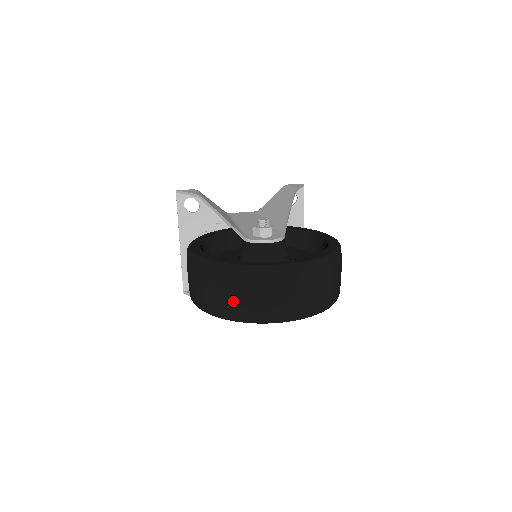
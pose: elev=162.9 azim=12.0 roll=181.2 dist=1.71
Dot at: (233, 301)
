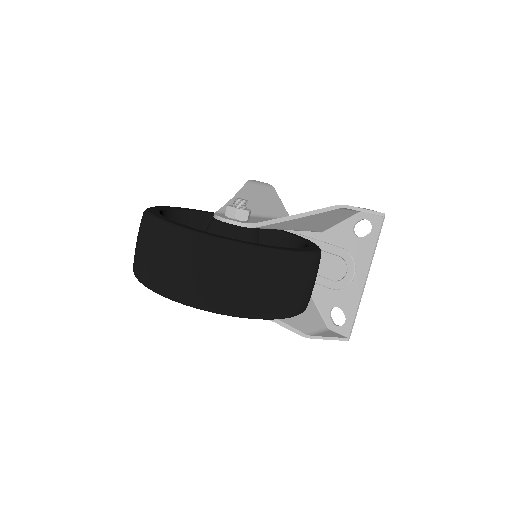
Dot at: (136, 249)
